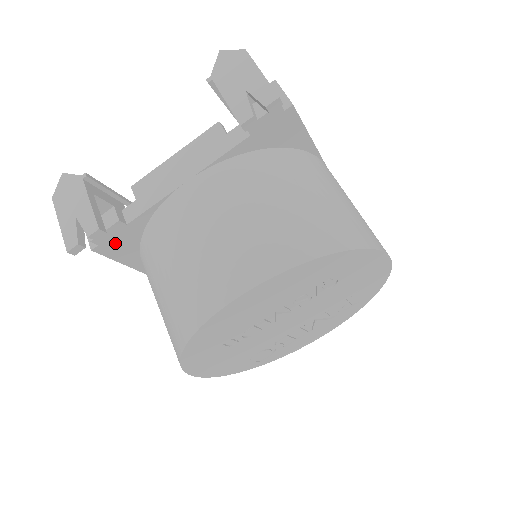
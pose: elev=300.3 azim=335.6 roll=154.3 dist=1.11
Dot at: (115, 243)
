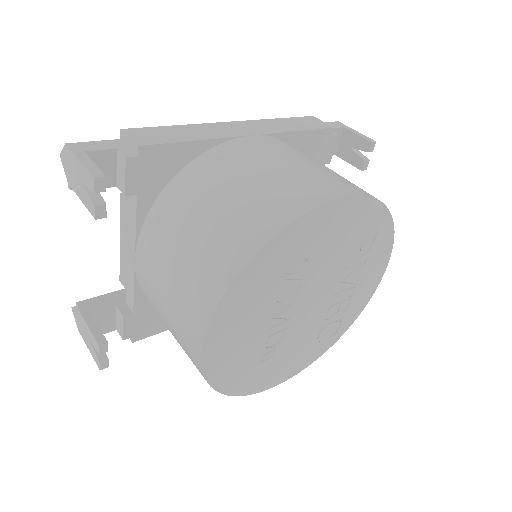
Dot at: (143, 326)
